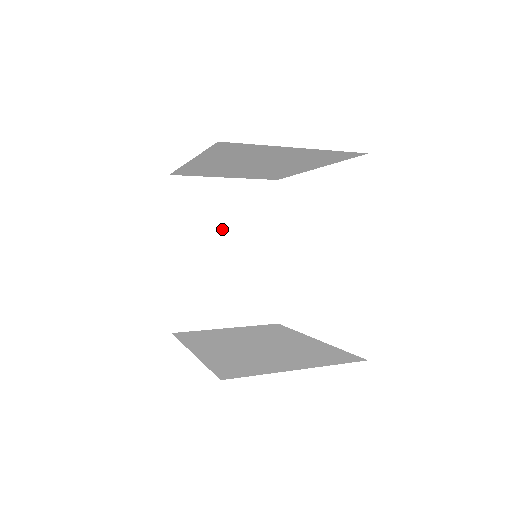
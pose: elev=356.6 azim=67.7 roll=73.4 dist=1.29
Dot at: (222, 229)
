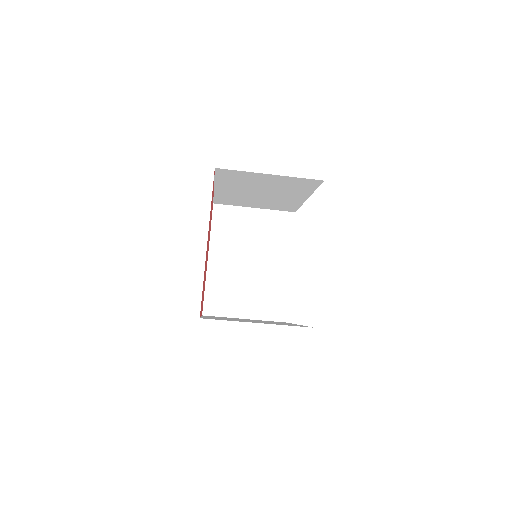
Dot at: (248, 244)
